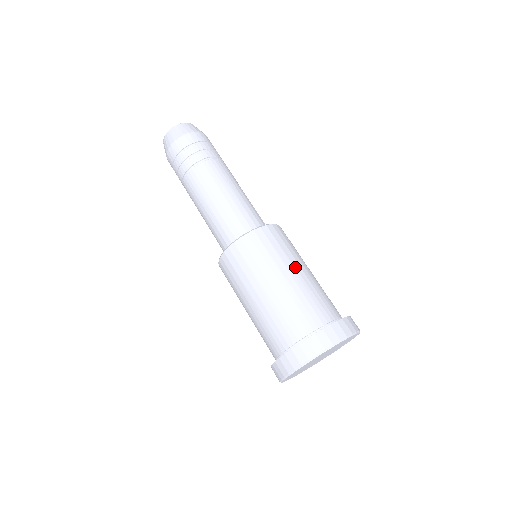
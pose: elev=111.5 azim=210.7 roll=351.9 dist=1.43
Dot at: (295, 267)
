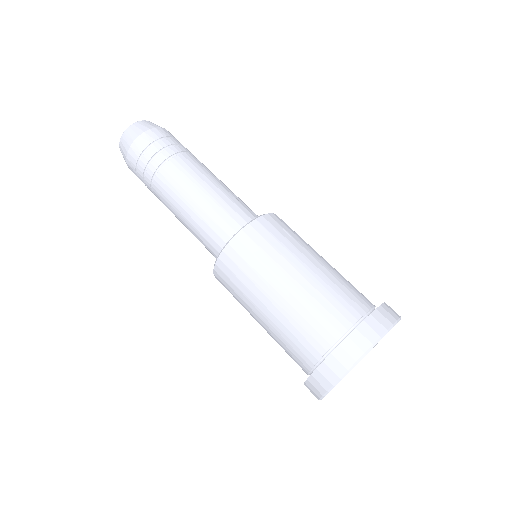
Dot at: occluded
